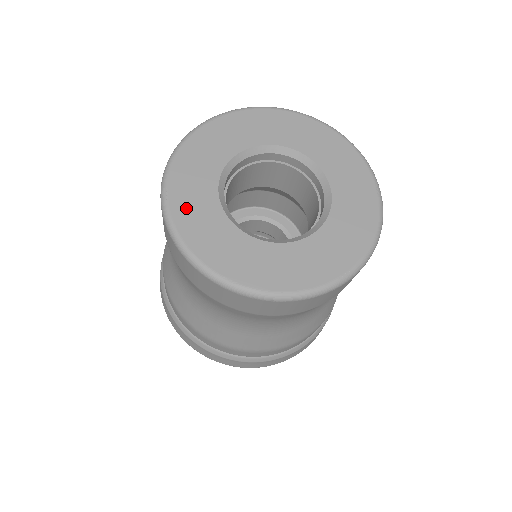
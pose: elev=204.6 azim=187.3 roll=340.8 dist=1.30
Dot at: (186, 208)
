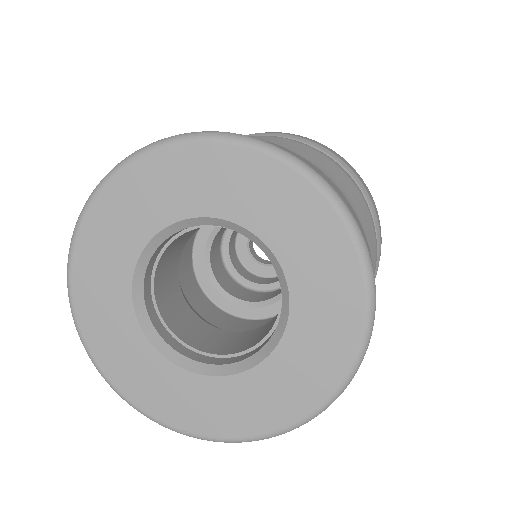
Dot at: (101, 231)
